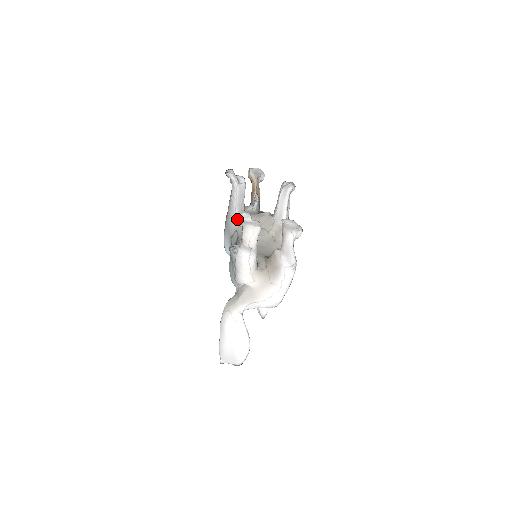
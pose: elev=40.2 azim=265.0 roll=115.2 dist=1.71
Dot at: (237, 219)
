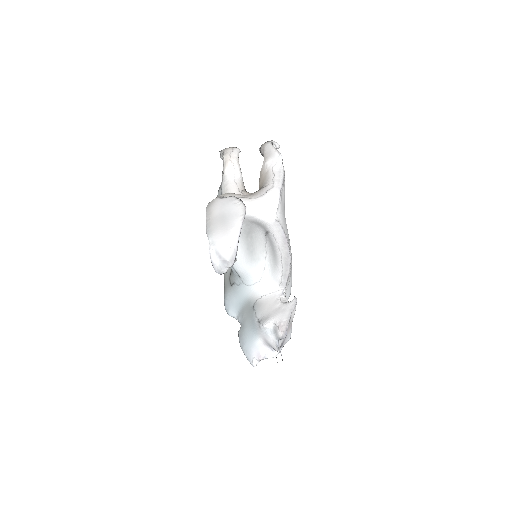
Dot at: occluded
